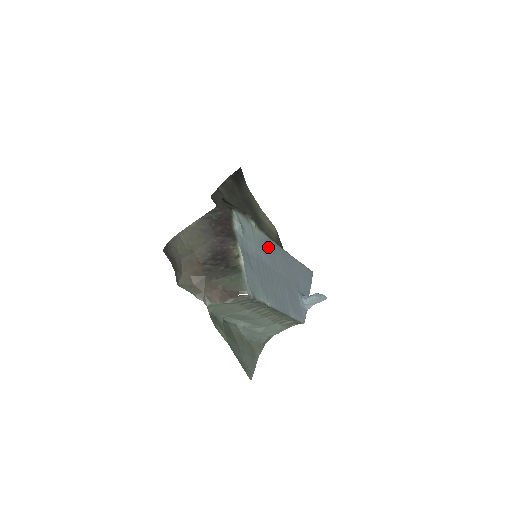
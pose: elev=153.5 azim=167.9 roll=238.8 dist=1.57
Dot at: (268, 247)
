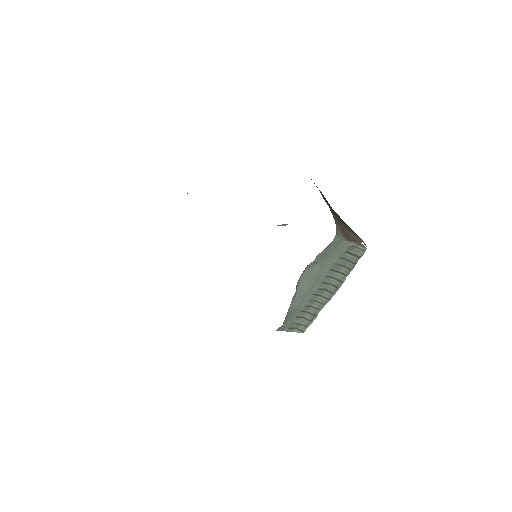
Dot at: occluded
